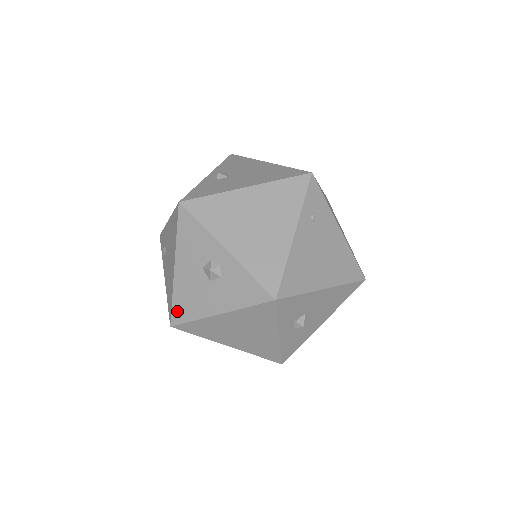
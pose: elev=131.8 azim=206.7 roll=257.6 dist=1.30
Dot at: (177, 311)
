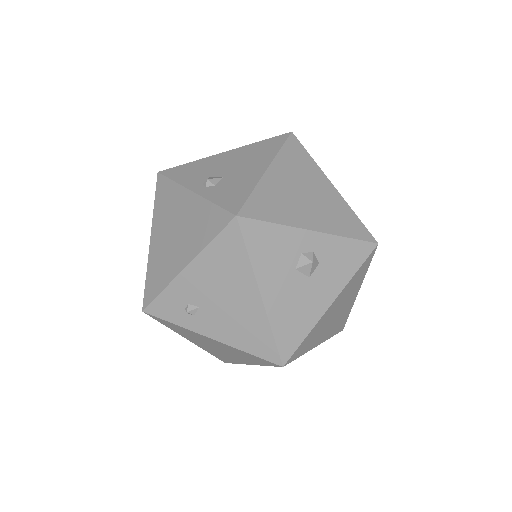
Dot at: (284, 342)
